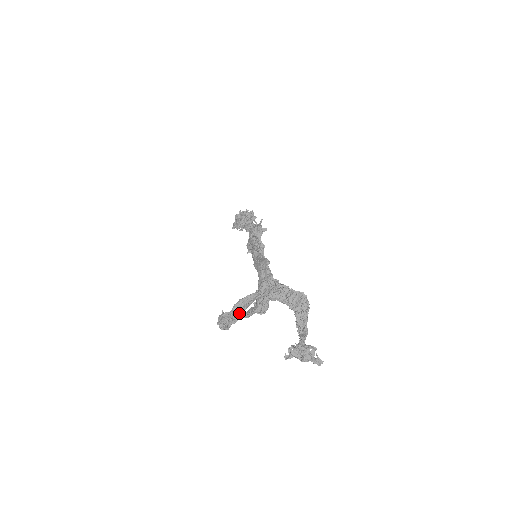
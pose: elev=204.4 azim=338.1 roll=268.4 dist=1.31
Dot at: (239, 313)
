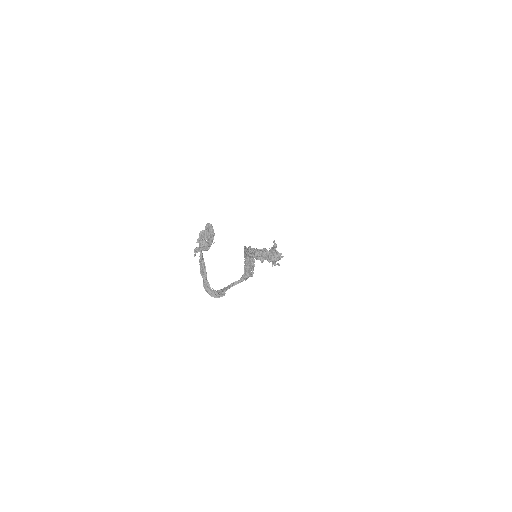
Dot at: (203, 274)
